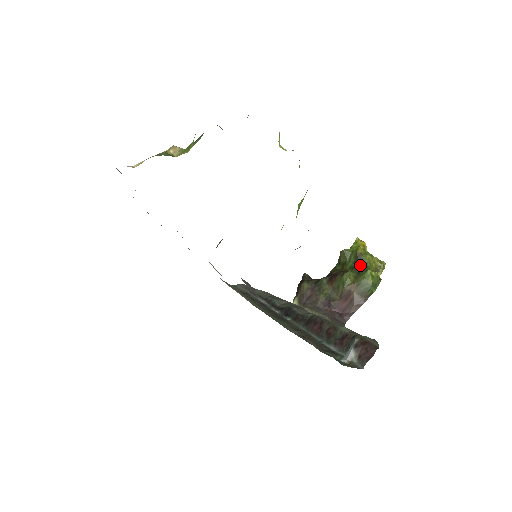
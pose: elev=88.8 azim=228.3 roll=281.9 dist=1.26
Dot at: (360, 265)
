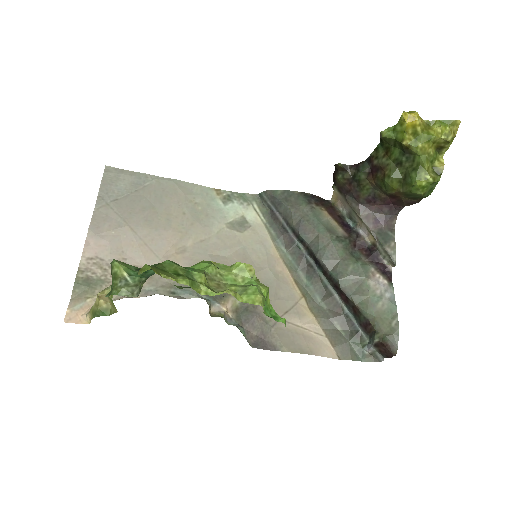
Dot at: (408, 161)
